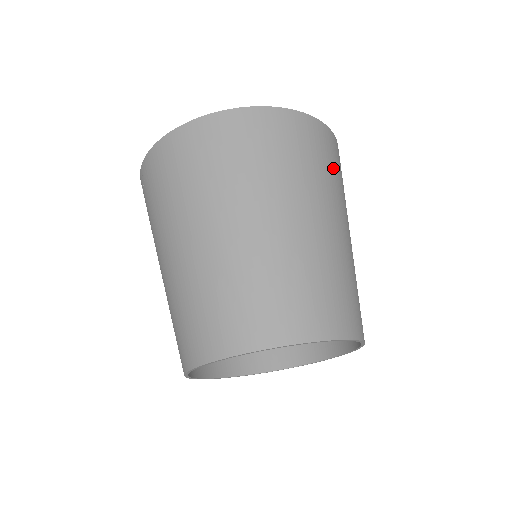
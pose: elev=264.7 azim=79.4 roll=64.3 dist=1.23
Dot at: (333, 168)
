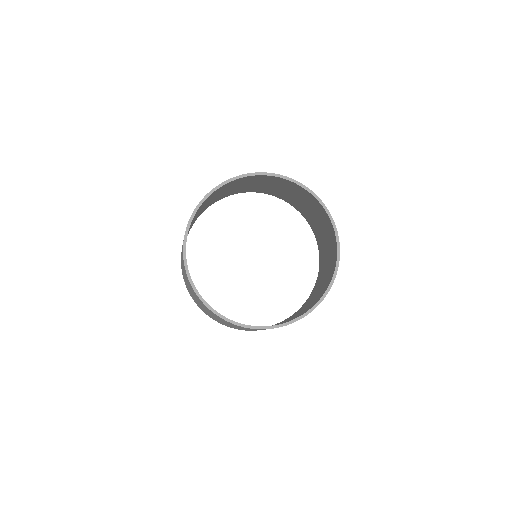
Dot at: occluded
